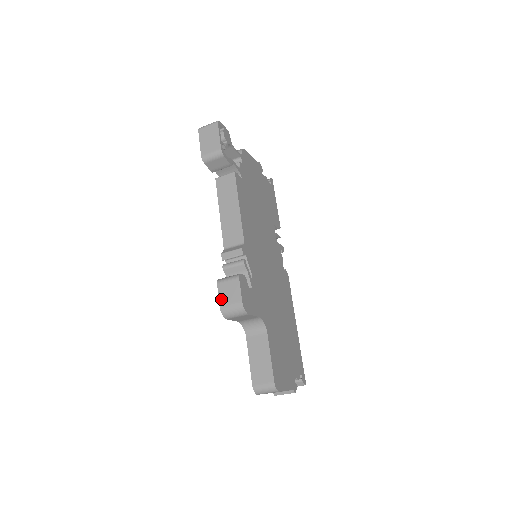
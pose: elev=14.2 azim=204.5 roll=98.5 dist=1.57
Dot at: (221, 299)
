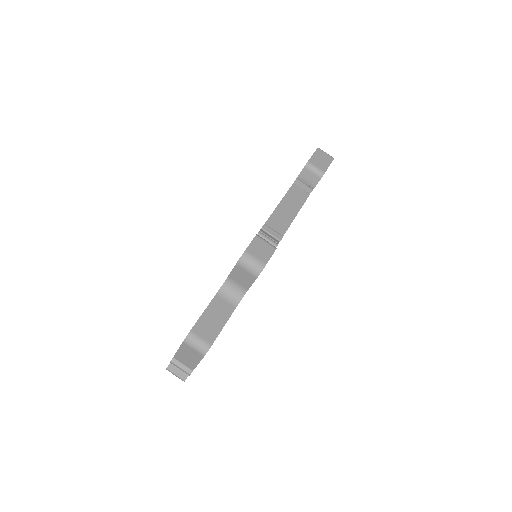
Dot at: (251, 247)
